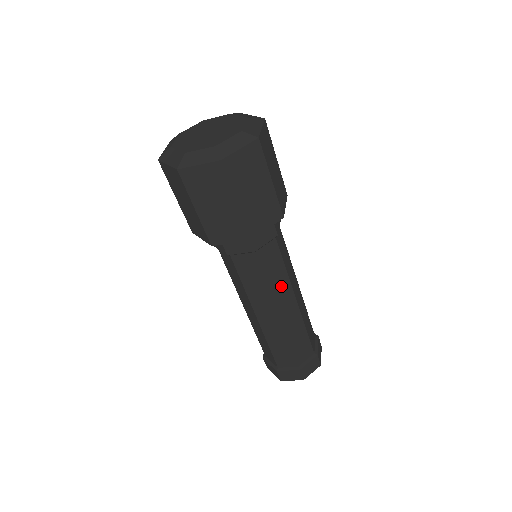
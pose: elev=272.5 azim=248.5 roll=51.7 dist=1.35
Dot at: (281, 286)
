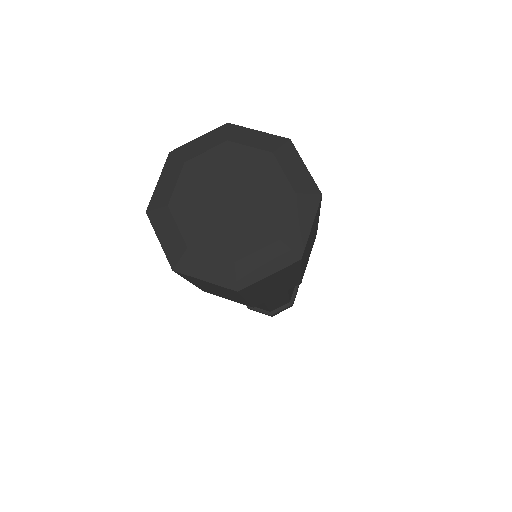
Dot at: occluded
